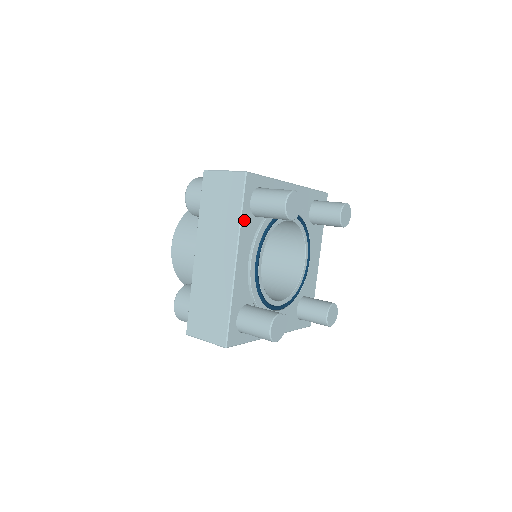
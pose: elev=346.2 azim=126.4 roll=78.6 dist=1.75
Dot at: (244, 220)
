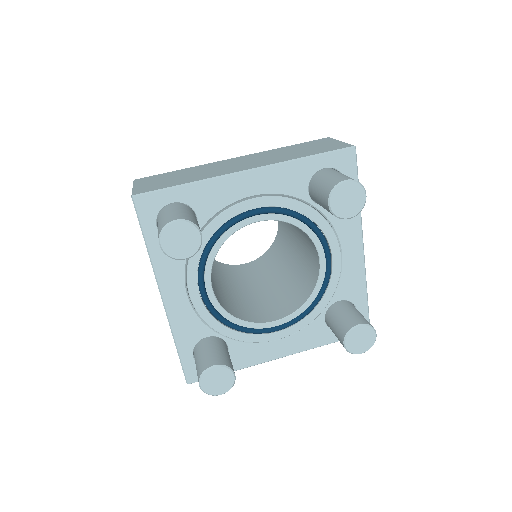
Dot at: (156, 252)
